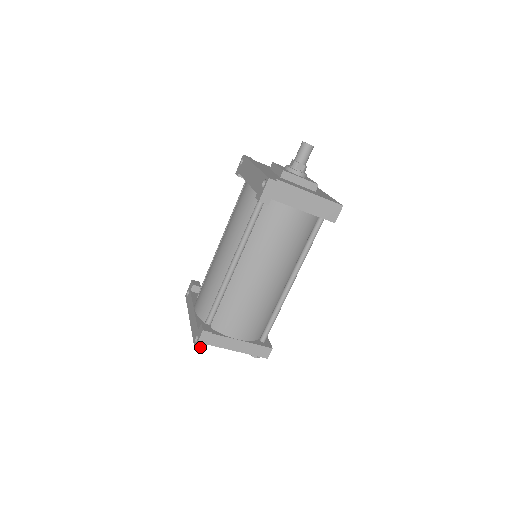
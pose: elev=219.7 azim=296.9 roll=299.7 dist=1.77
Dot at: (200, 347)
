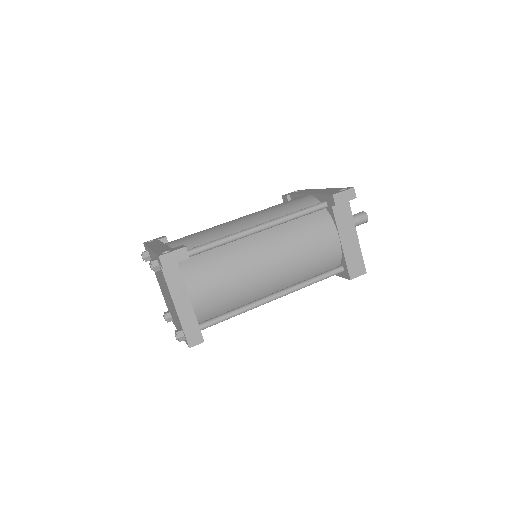
Dot at: (165, 260)
